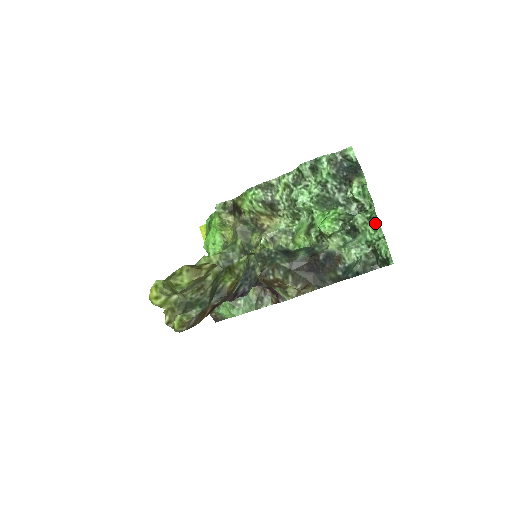
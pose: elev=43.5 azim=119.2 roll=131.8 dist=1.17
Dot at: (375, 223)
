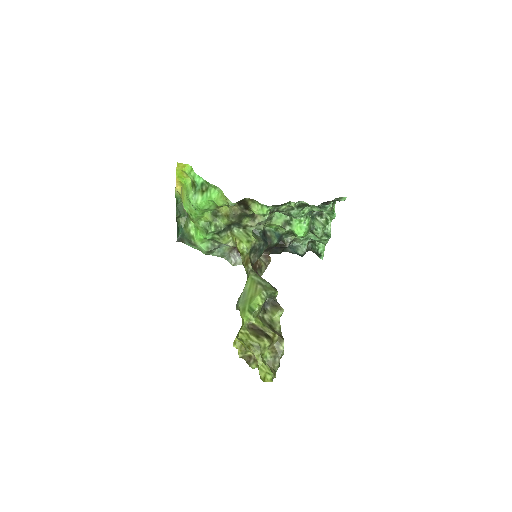
Dot at: (327, 239)
